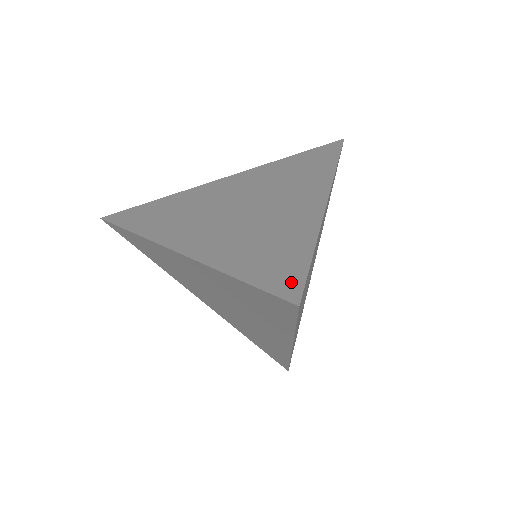
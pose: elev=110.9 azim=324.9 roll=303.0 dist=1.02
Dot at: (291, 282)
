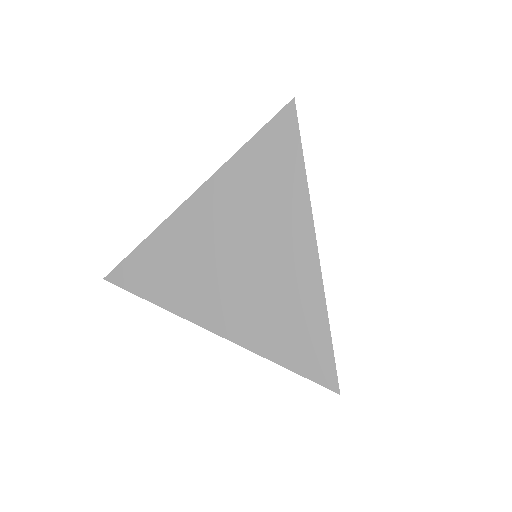
Dot at: (325, 369)
